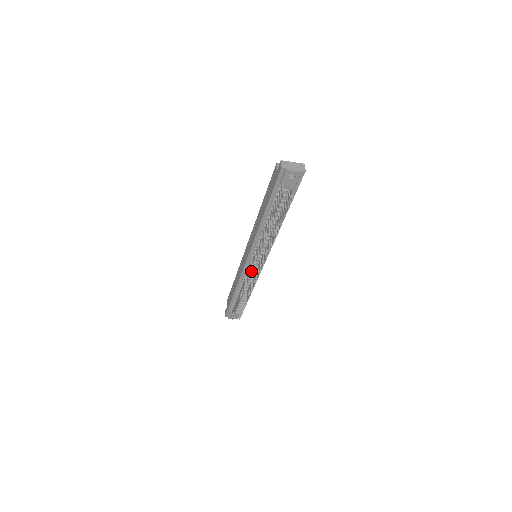
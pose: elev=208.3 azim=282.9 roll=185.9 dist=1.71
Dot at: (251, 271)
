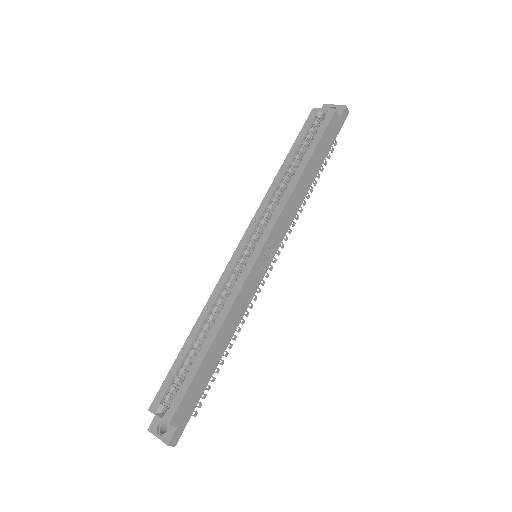
Dot at: occluded
